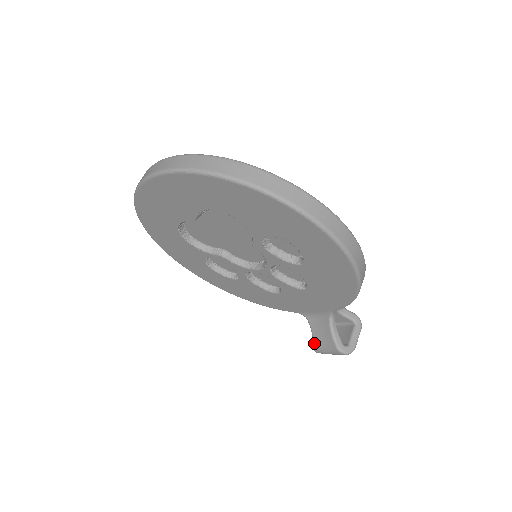
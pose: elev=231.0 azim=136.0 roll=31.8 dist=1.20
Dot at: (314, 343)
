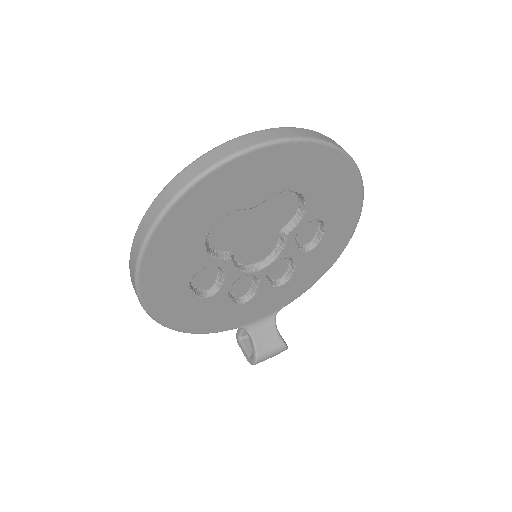
Dot at: (258, 352)
